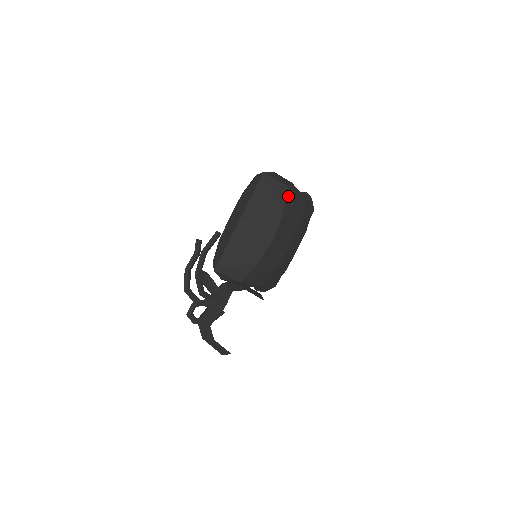
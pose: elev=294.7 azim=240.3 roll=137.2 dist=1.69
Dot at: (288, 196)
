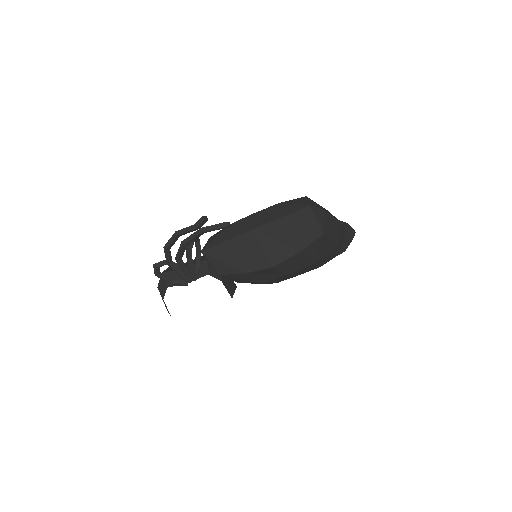
Dot at: (317, 240)
